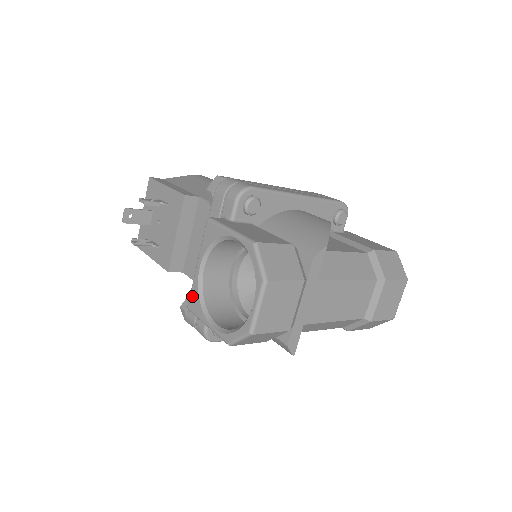
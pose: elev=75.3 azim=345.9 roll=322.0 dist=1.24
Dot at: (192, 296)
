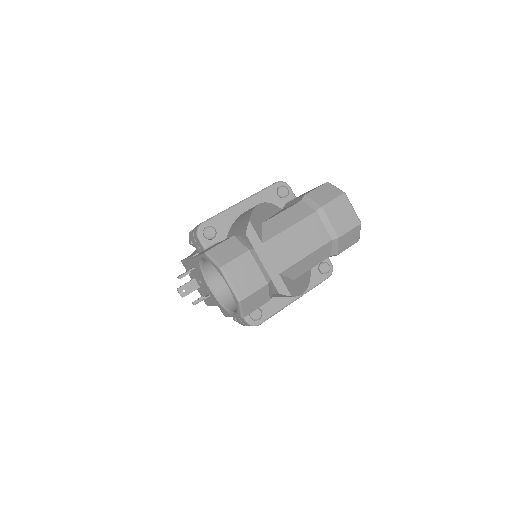
Dot at: (219, 307)
